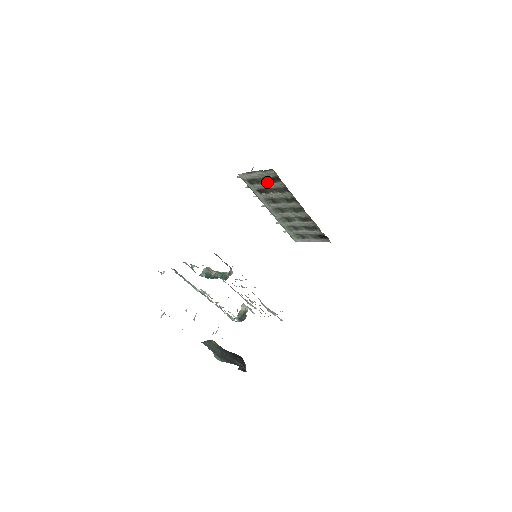
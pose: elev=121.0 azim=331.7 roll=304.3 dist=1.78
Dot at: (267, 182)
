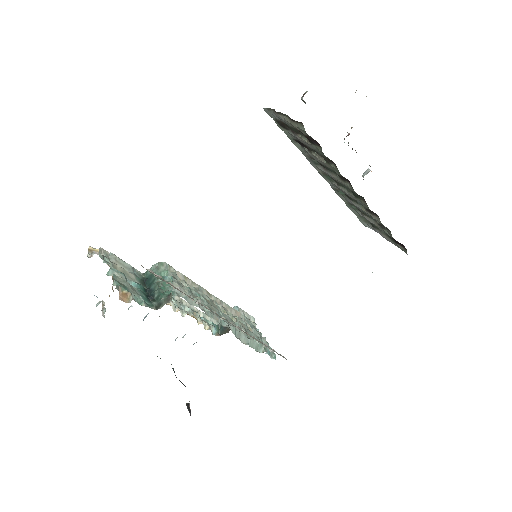
Dot at: (304, 136)
